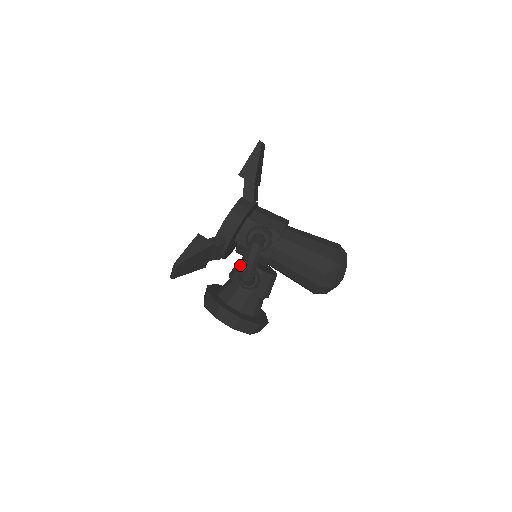
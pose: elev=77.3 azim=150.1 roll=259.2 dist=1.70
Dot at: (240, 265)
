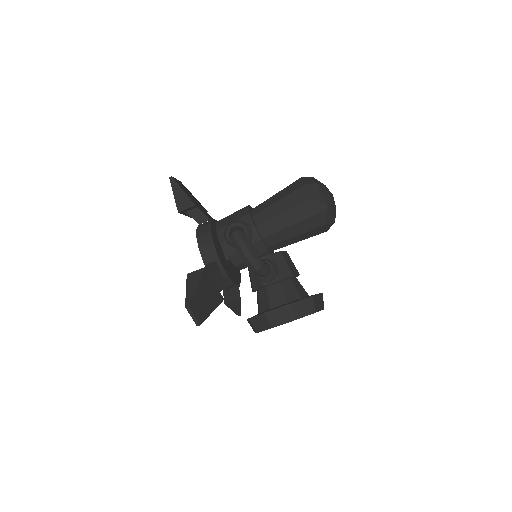
Dot at: (250, 272)
